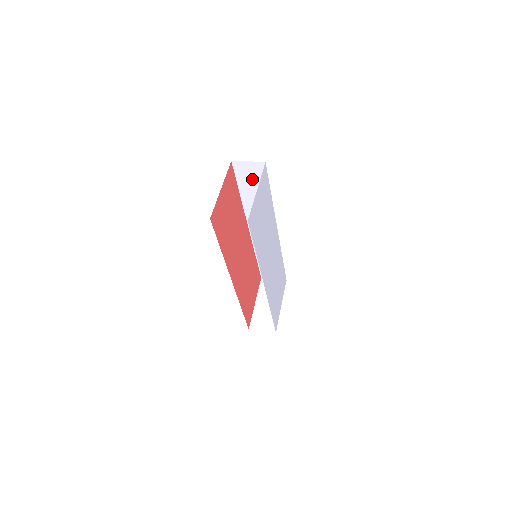
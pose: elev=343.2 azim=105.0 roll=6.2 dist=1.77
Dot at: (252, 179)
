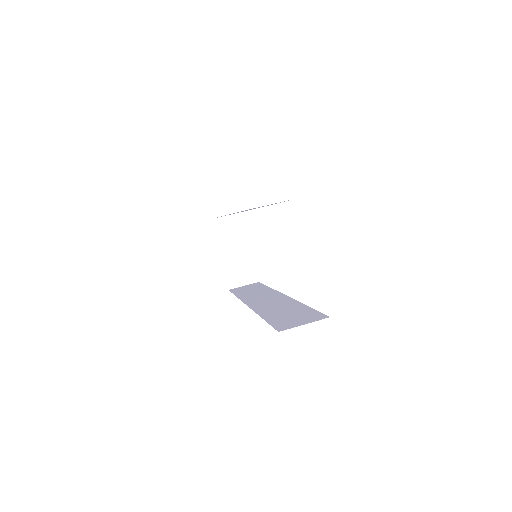
Dot at: occluded
